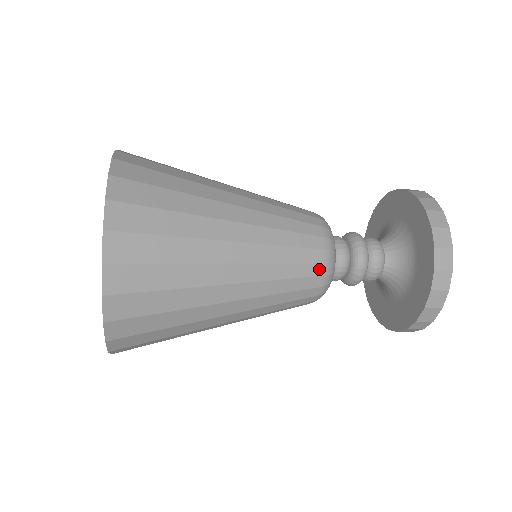
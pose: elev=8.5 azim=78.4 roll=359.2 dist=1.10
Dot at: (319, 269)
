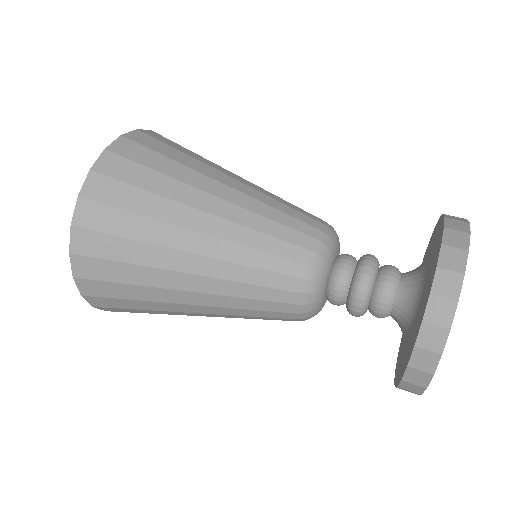
Dot at: (290, 308)
